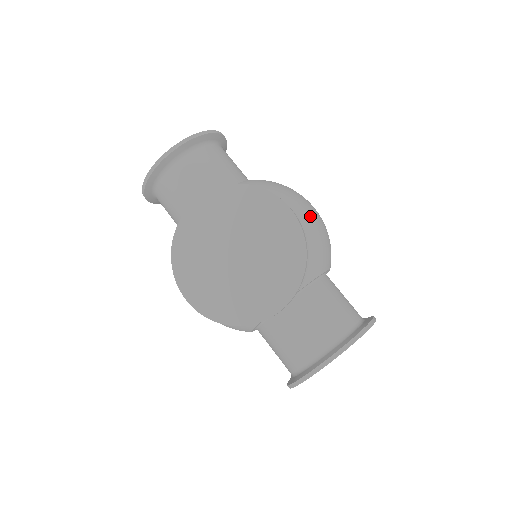
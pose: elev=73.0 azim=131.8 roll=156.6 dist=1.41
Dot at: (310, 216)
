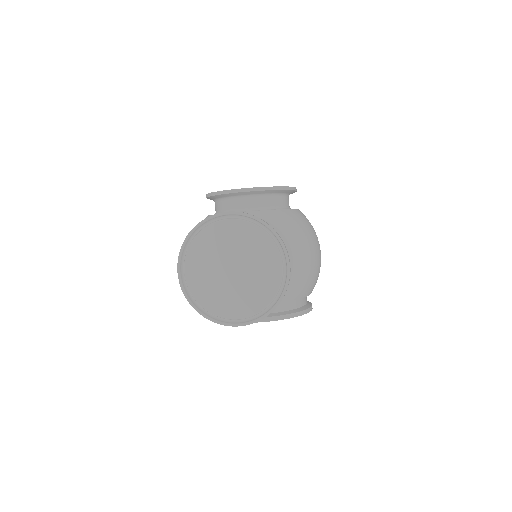
Dot at: occluded
